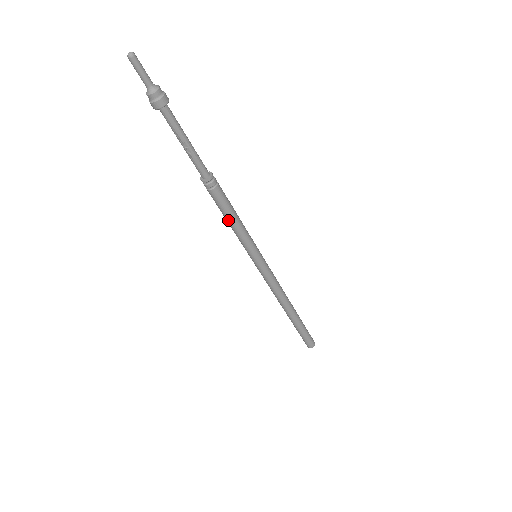
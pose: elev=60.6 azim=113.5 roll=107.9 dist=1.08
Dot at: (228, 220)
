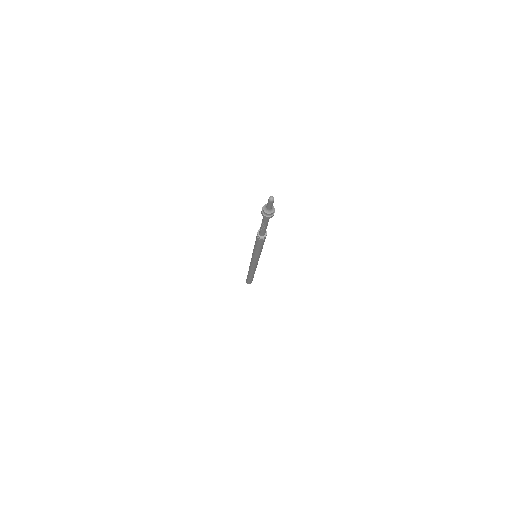
Dot at: (256, 247)
